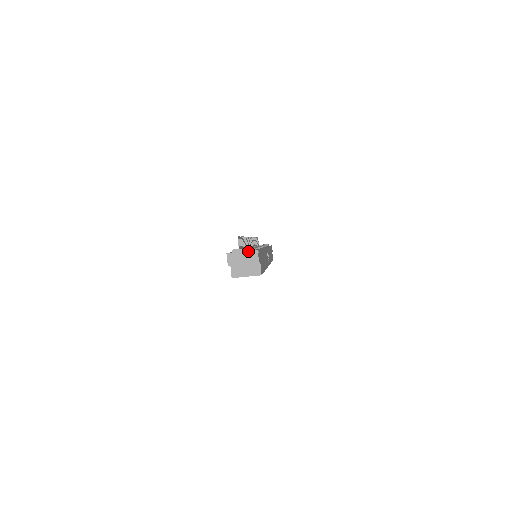
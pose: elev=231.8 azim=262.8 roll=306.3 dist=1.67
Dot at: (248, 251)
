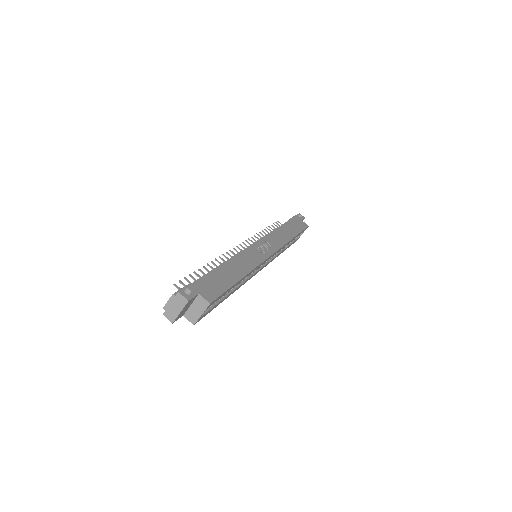
Dot at: (173, 299)
